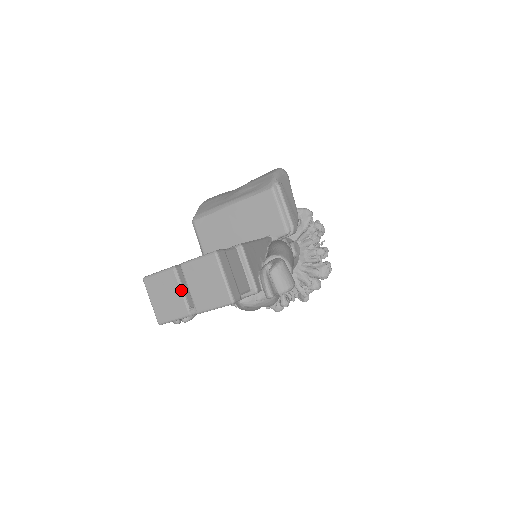
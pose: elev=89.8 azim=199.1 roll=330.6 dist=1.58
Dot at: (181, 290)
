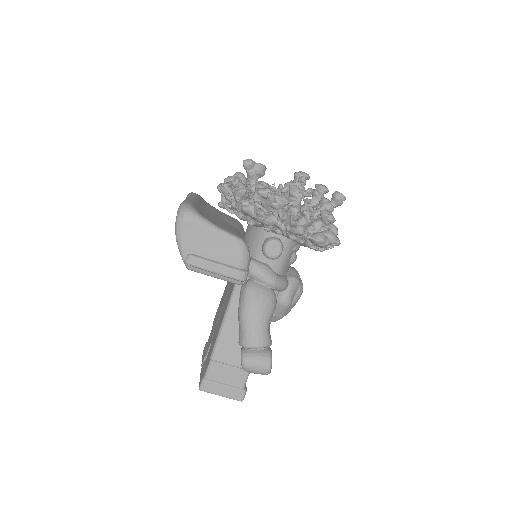
Dot at: occluded
